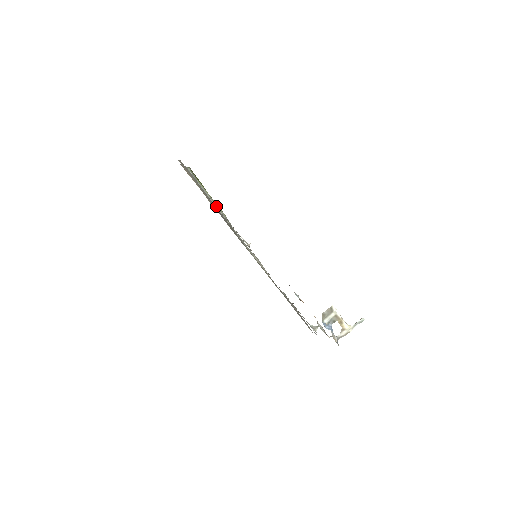
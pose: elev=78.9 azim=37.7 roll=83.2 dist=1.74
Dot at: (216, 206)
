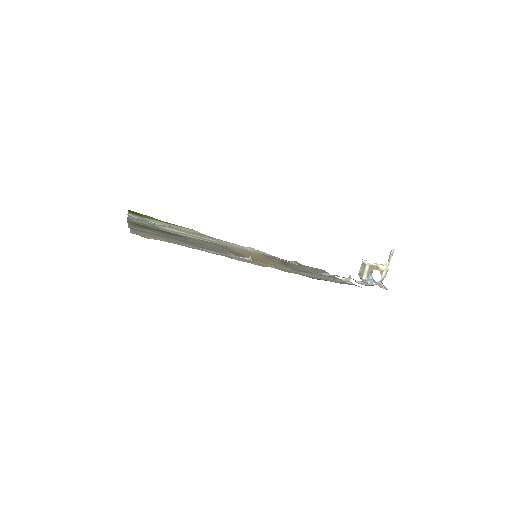
Dot at: (182, 231)
